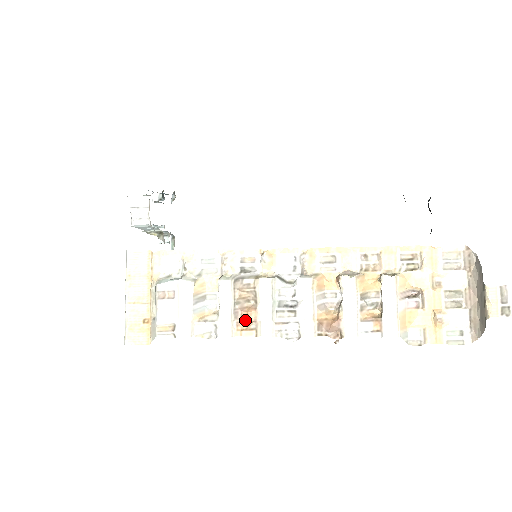
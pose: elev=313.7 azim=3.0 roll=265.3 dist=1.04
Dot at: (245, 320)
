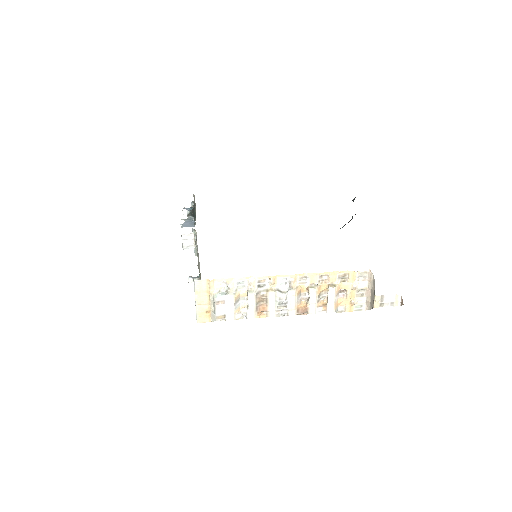
Dot at: (262, 311)
